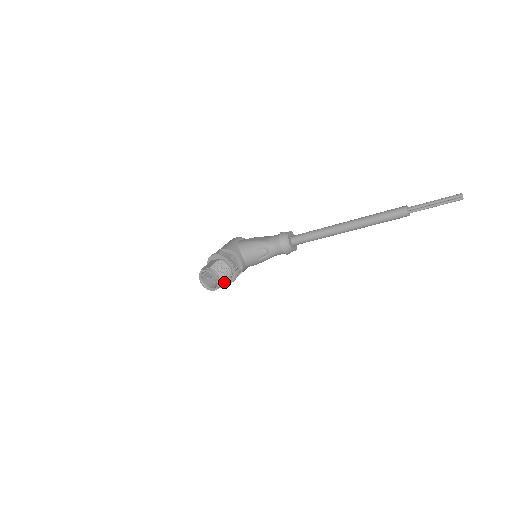
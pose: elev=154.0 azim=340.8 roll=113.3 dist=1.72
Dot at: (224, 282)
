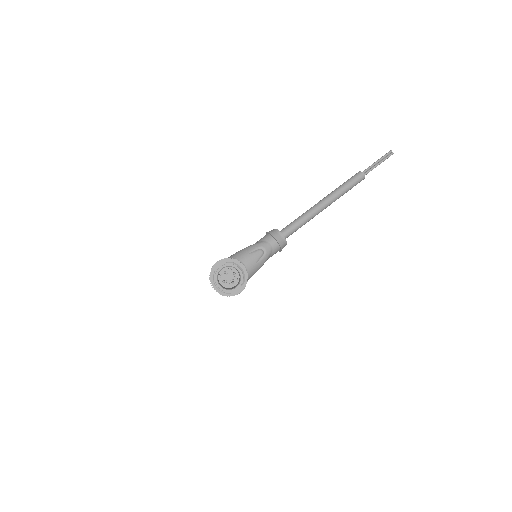
Dot at: (244, 277)
